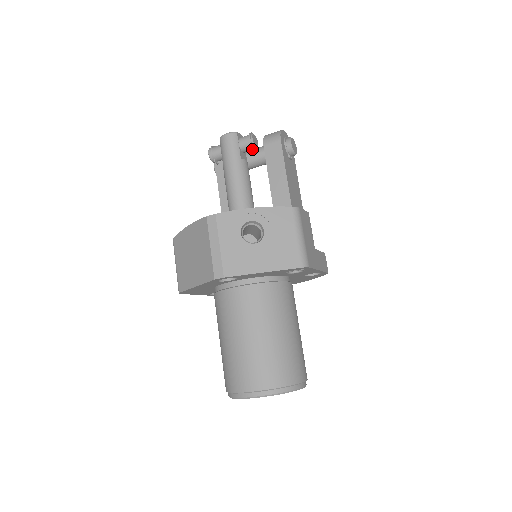
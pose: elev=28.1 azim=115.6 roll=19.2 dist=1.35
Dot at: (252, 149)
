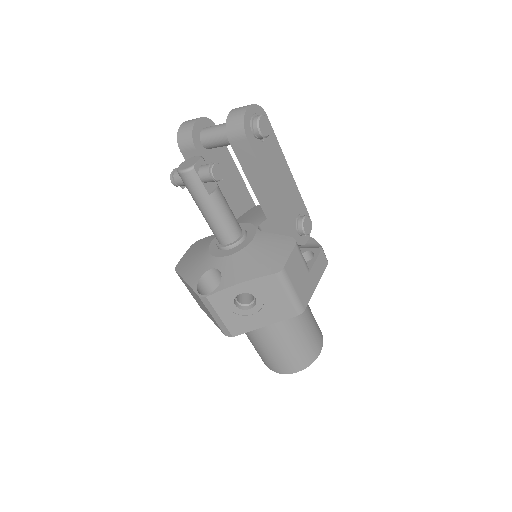
Dot at: occluded
